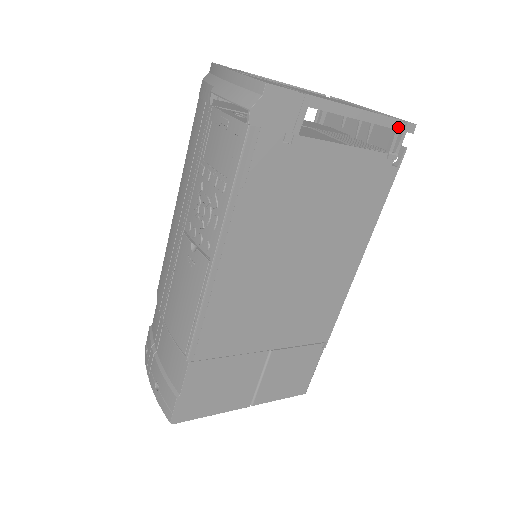
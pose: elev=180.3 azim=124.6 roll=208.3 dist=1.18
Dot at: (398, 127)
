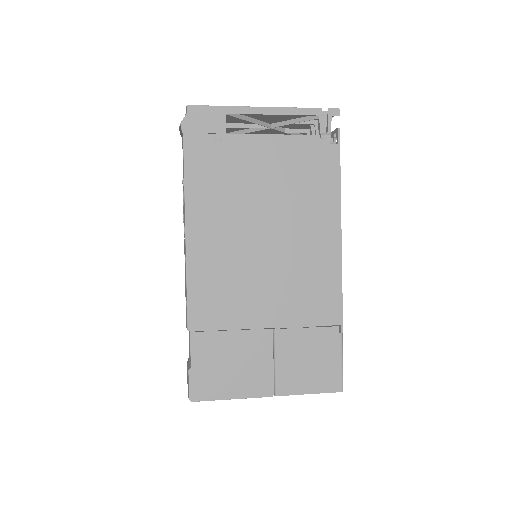
Dot at: (320, 114)
